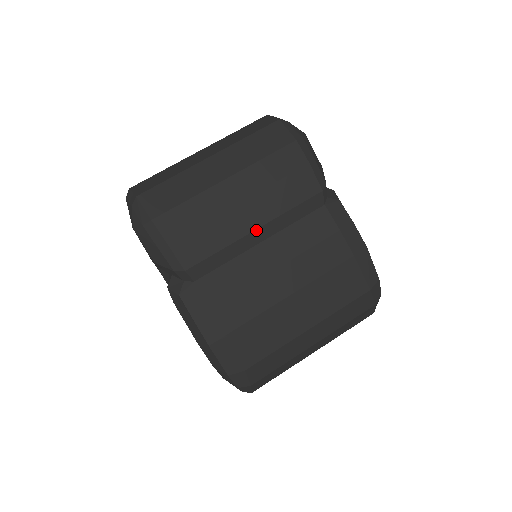
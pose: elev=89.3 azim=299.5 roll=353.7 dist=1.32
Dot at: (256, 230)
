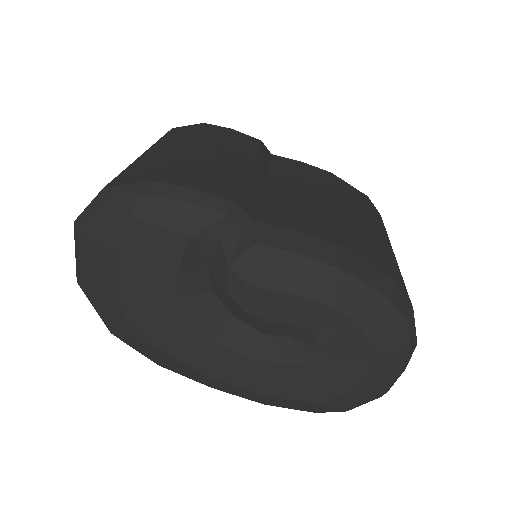
Dot at: (252, 167)
